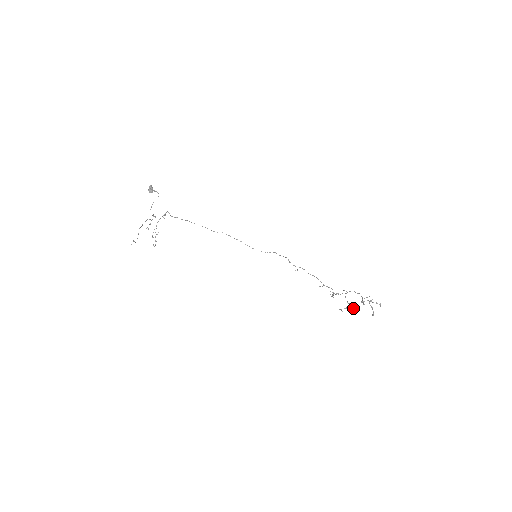
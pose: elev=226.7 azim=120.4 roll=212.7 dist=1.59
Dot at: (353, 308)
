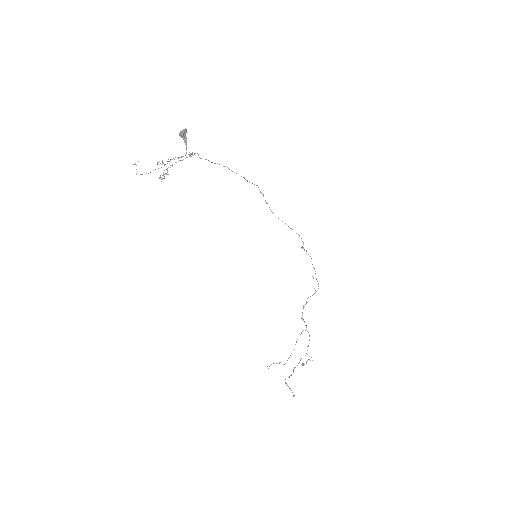
Dot at: occluded
